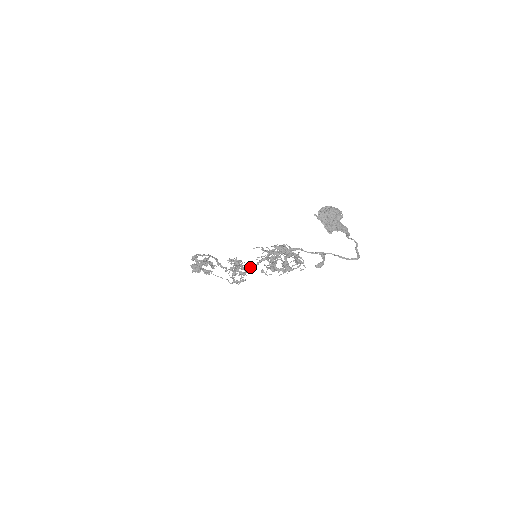
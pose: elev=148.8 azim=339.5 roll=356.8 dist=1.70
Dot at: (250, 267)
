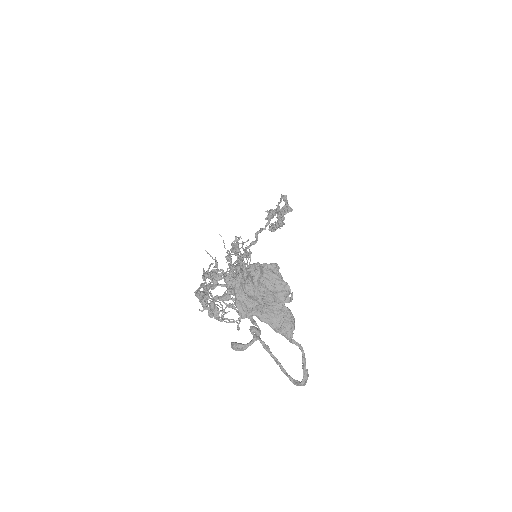
Dot at: occluded
